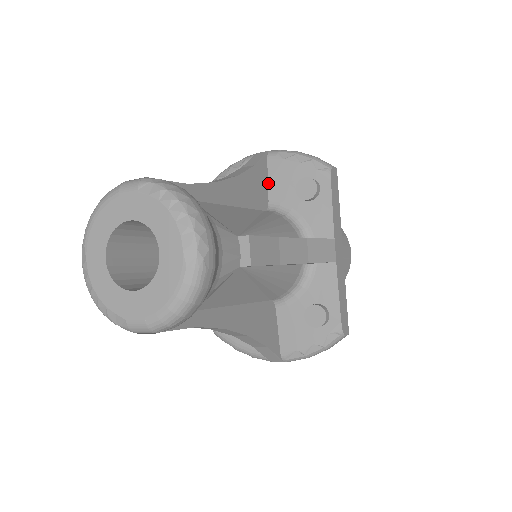
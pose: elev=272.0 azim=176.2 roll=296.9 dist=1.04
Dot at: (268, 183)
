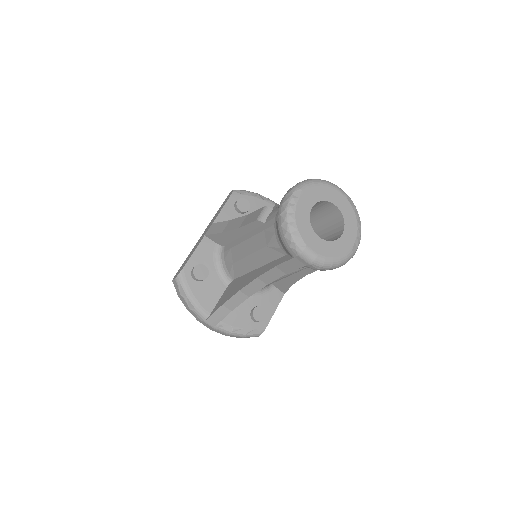
Dot at: occluded
